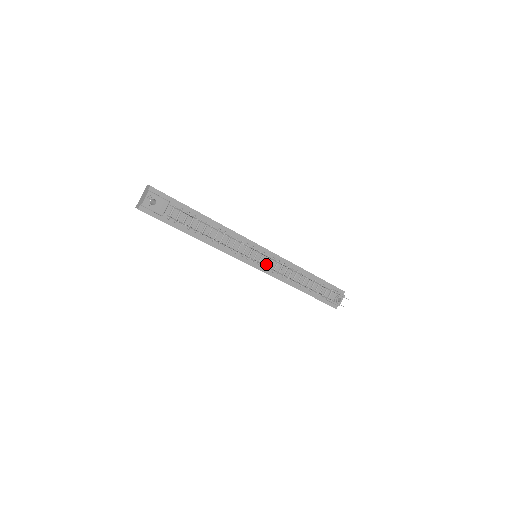
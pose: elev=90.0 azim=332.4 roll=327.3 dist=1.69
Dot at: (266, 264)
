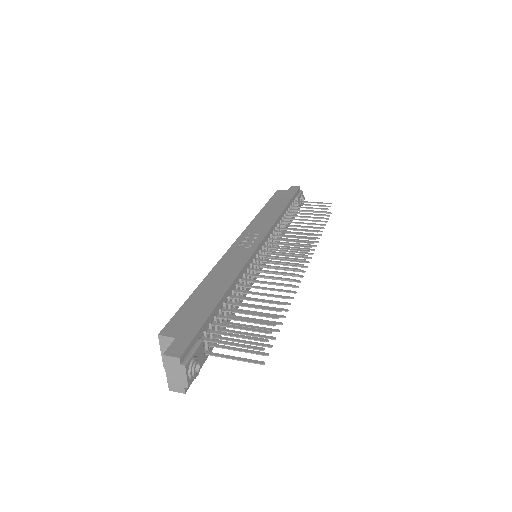
Dot at: occluded
